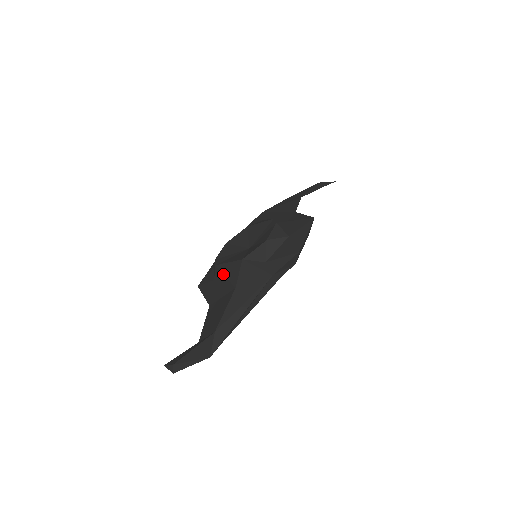
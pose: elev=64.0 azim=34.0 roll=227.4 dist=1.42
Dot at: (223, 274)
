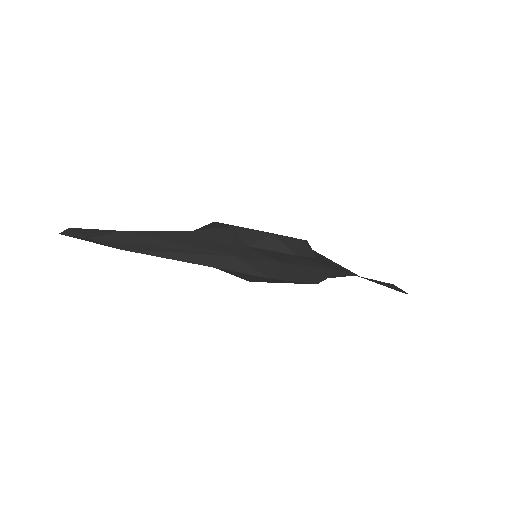
Dot at: occluded
